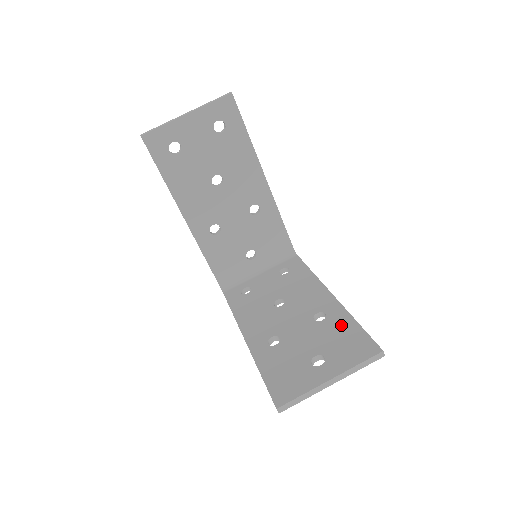
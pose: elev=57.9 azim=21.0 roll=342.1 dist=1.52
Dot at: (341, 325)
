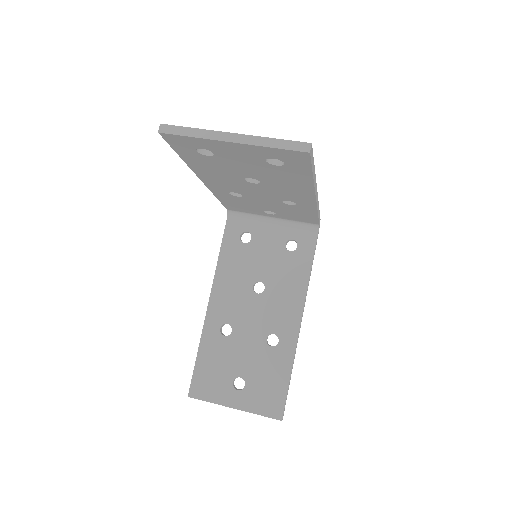
Dot at: (278, 367)
